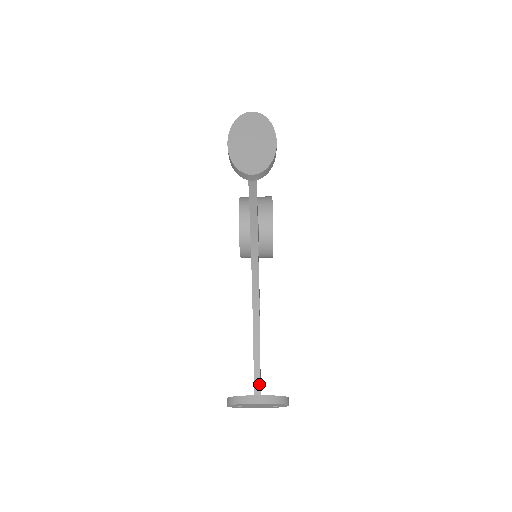
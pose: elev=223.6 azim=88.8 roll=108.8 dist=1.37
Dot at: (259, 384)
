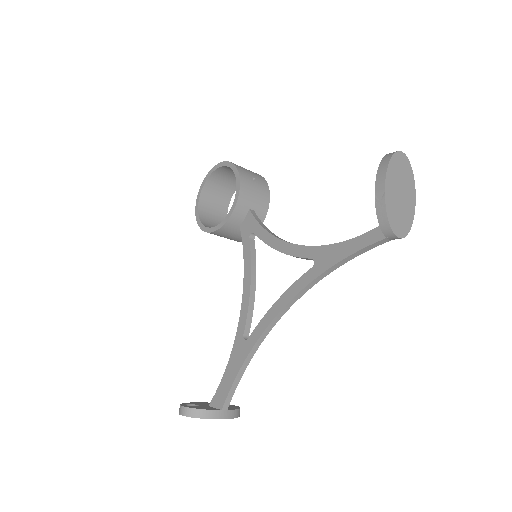
Dot at: (230, 399)
